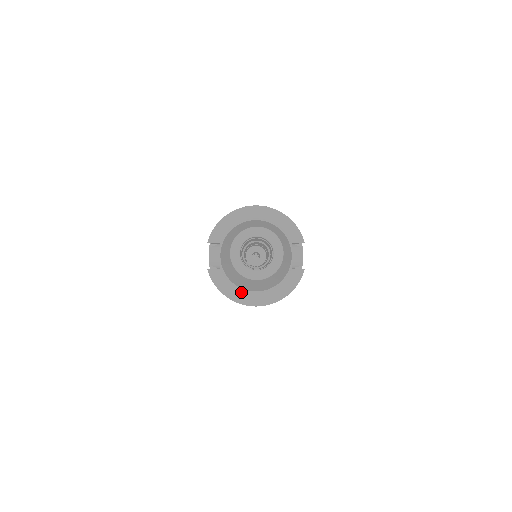
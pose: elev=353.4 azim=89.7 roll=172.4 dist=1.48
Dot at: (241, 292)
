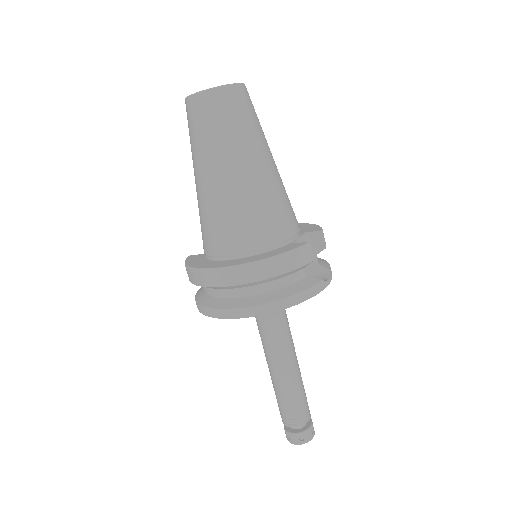
Dot at: (210, 262)
